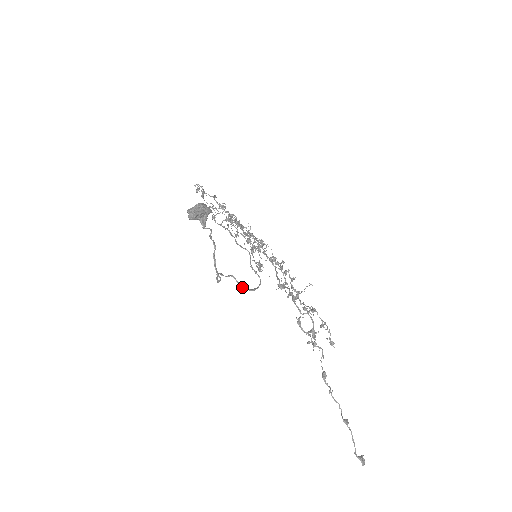
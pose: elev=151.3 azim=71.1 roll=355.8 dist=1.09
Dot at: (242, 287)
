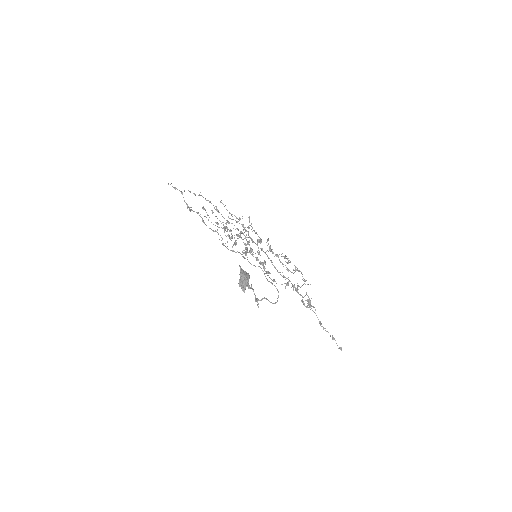
Dot at: occluded
